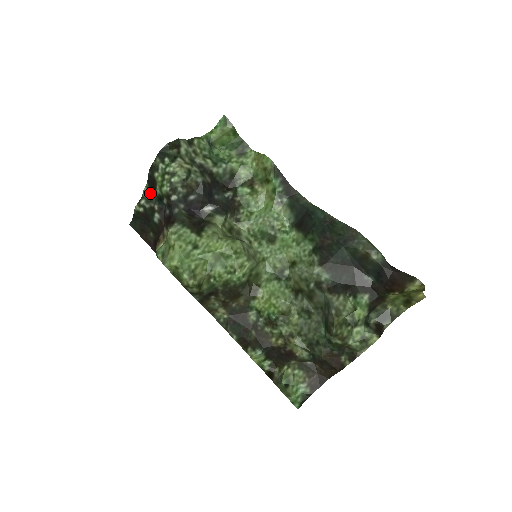
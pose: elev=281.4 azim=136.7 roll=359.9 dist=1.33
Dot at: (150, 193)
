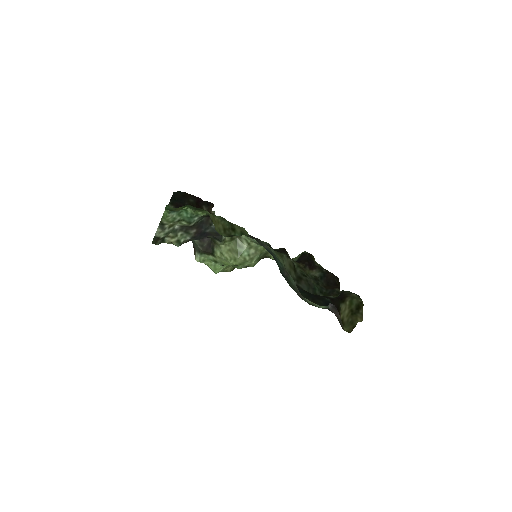
Dot at: occluded
